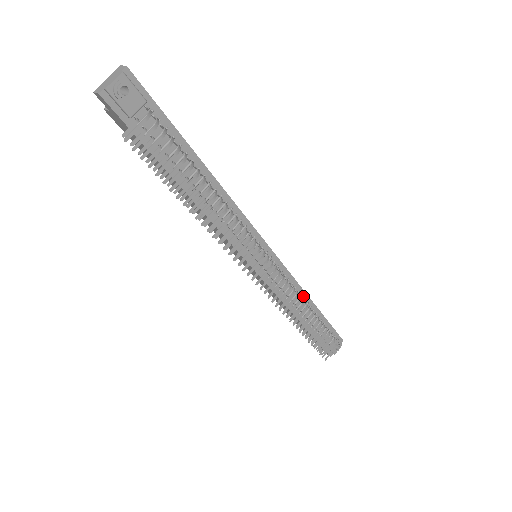
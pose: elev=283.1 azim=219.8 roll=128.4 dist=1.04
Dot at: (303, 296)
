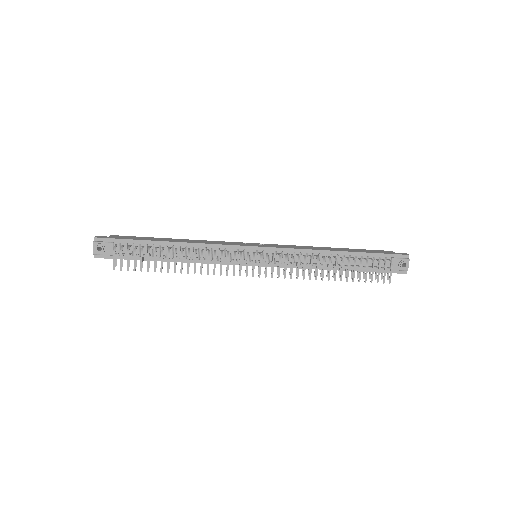
Dot at: (322, 253)
